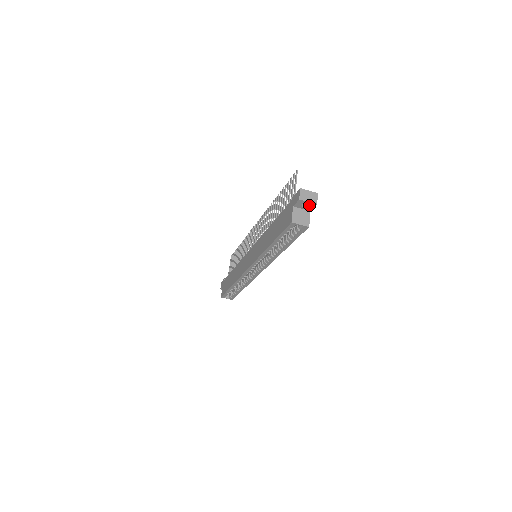
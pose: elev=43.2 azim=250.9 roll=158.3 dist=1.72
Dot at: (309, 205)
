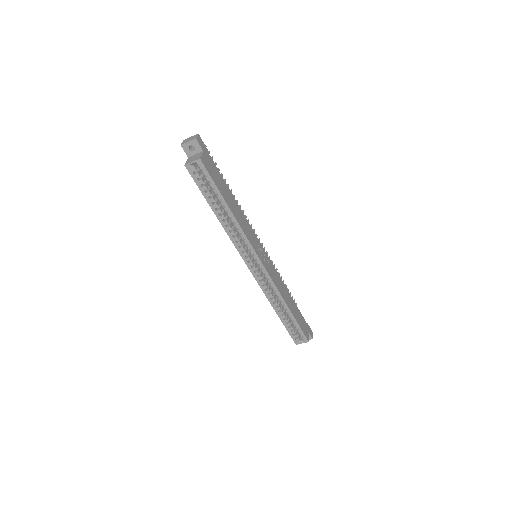
Dot at: (194, 145)
